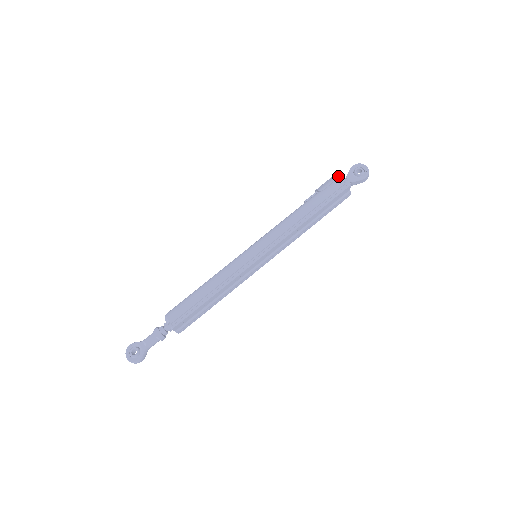
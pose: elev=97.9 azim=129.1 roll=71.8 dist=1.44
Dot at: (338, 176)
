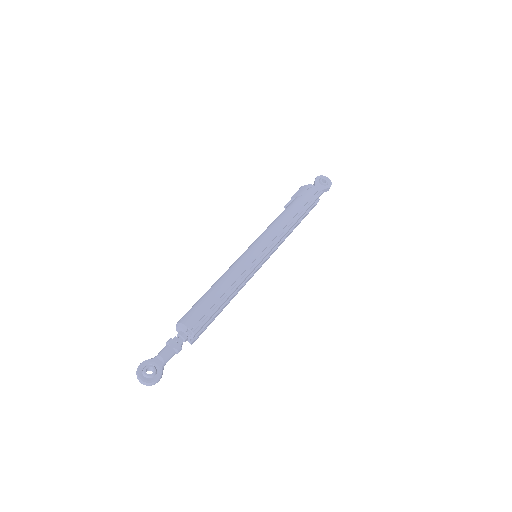
Dot at: (310, 184)
